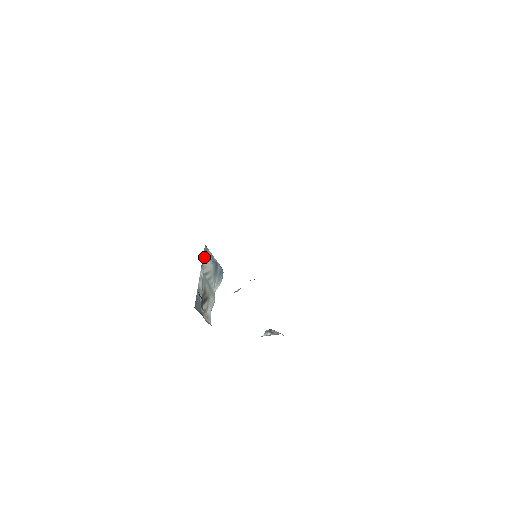
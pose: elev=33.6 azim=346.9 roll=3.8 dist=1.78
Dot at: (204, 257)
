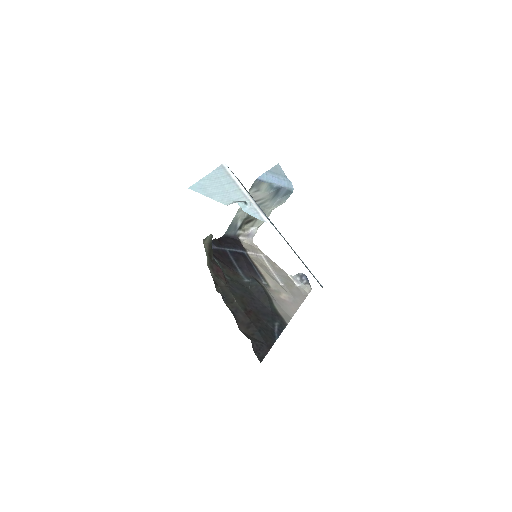
Dot at: (251, 190)
